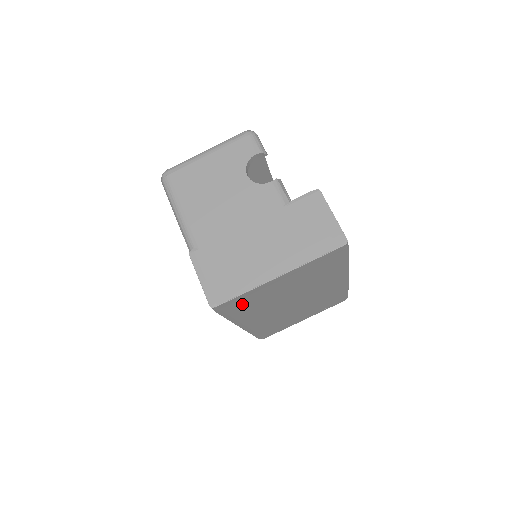
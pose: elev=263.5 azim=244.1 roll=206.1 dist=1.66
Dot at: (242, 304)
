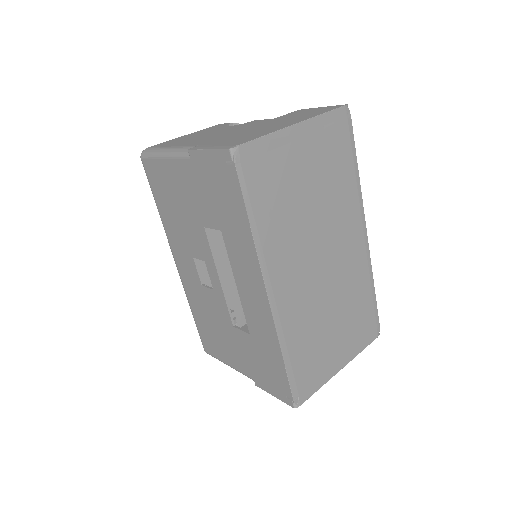
Dot at: (264, 179)
